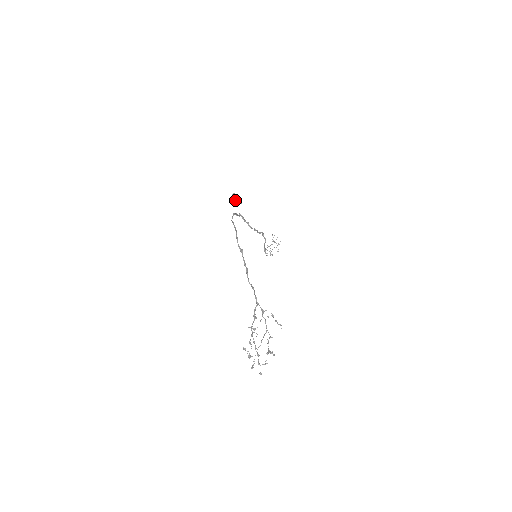
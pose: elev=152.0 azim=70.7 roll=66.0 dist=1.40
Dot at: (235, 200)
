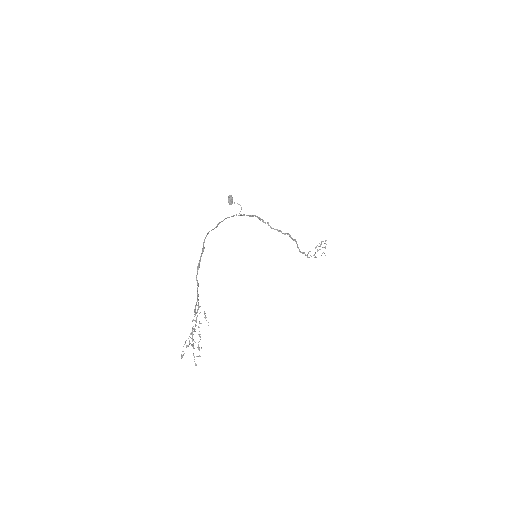
Dot at: (231, 201)
